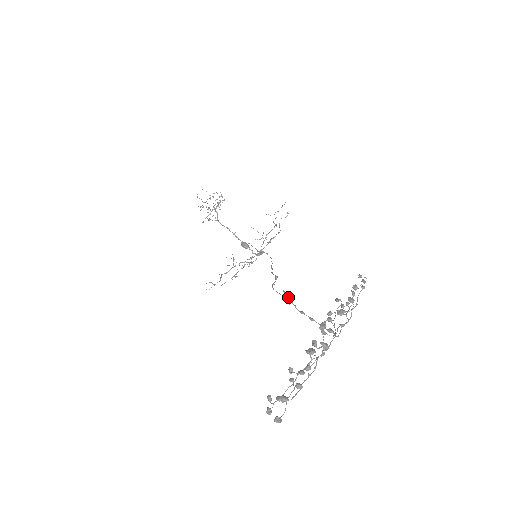
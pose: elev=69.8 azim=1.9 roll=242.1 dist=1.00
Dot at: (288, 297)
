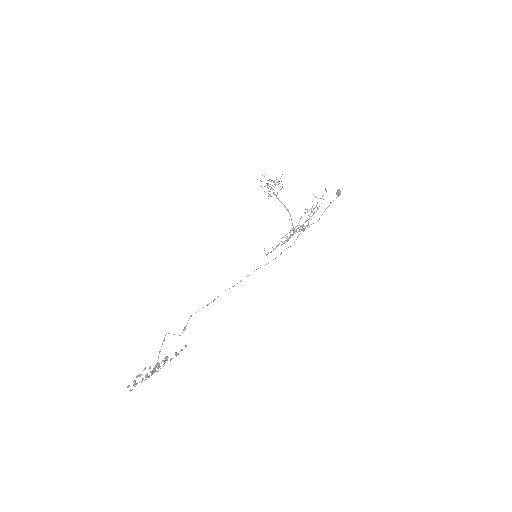
Dot at: (164, 339)
